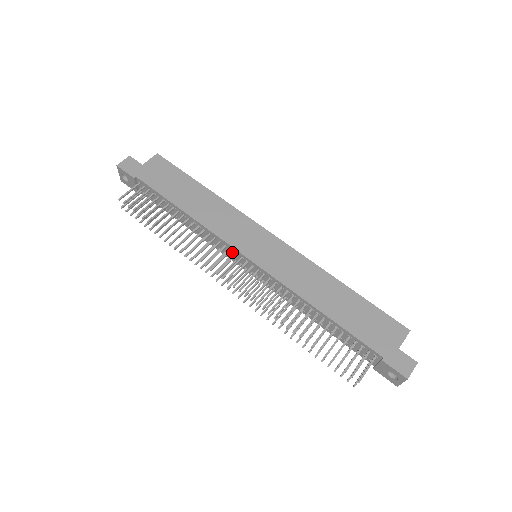
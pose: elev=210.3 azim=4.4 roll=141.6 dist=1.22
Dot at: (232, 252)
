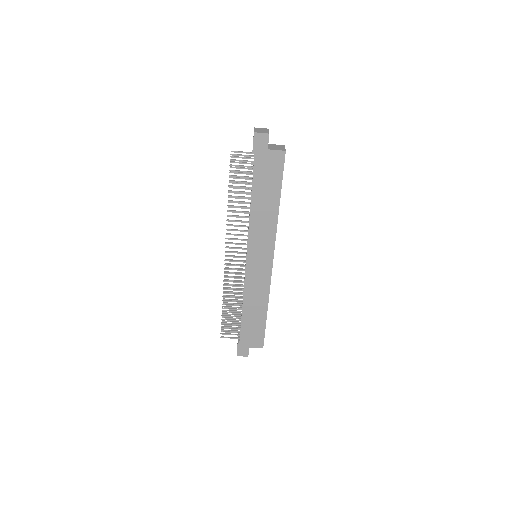
Dot at: occluded
